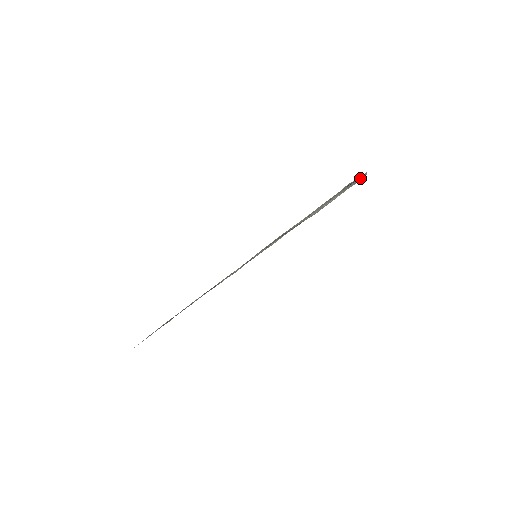
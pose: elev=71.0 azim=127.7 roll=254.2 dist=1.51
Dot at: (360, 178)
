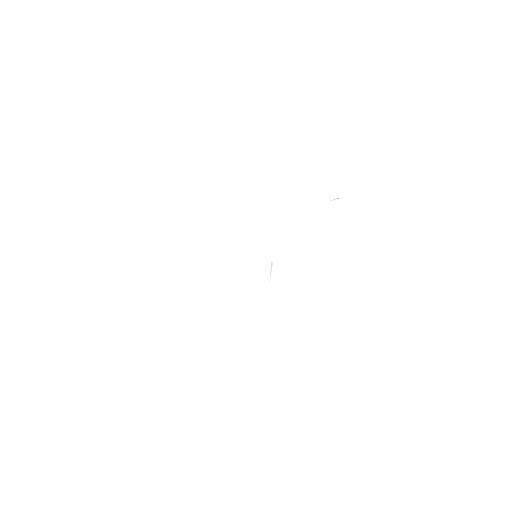
Dot at: occluded
